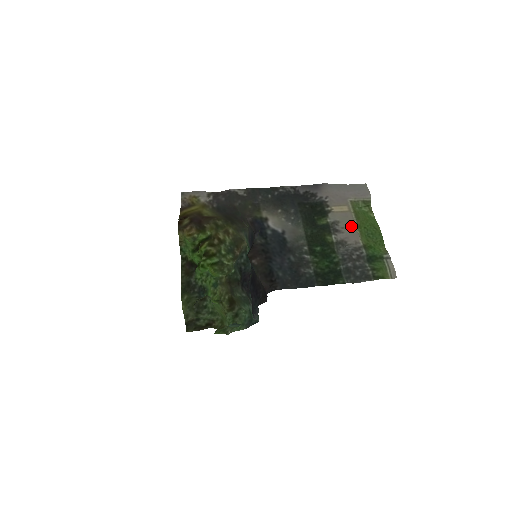
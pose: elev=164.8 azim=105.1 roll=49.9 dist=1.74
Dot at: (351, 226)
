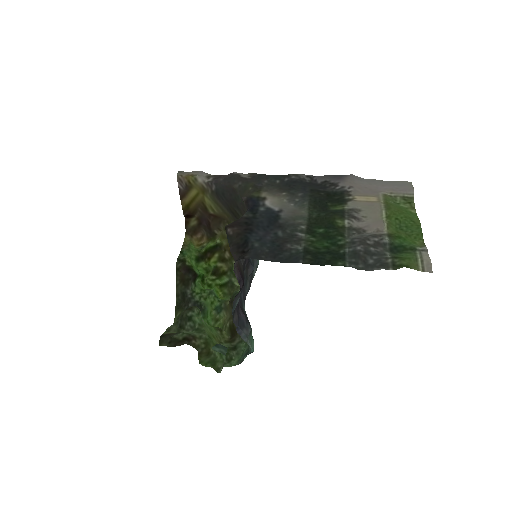
Dot at: (377, 216)
